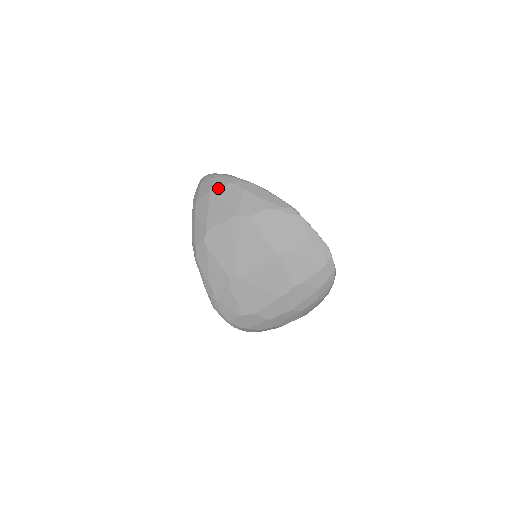
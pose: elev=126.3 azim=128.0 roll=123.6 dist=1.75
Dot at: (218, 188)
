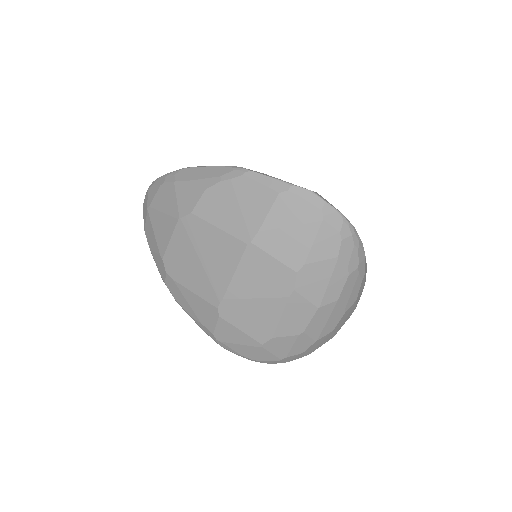
Dot at: (152, 200)
